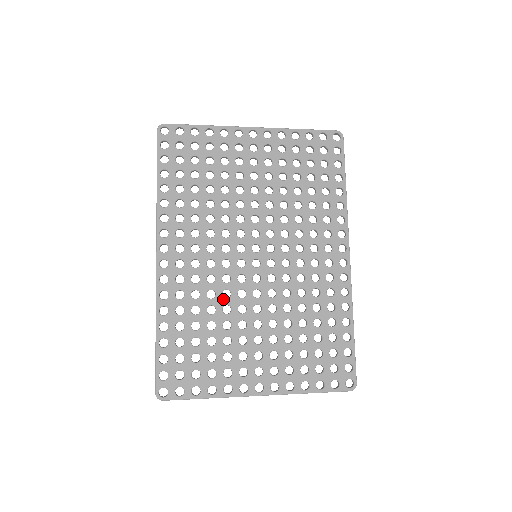
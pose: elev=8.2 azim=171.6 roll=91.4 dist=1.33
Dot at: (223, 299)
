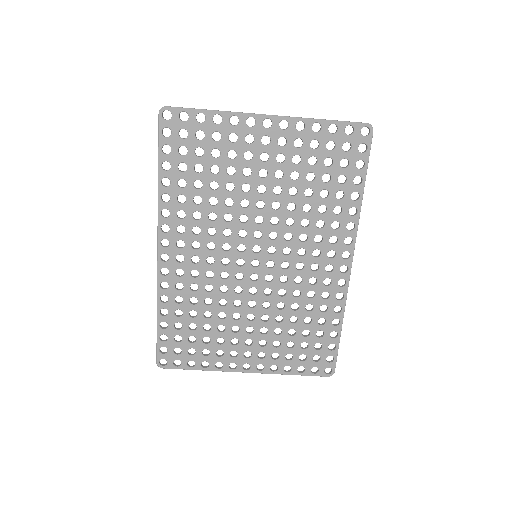
Dot at: (220, 293)
